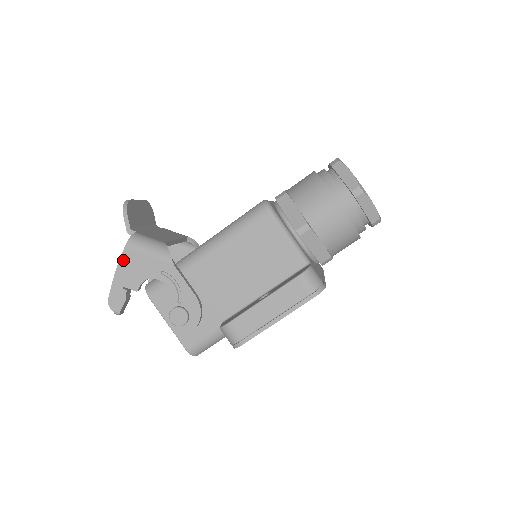
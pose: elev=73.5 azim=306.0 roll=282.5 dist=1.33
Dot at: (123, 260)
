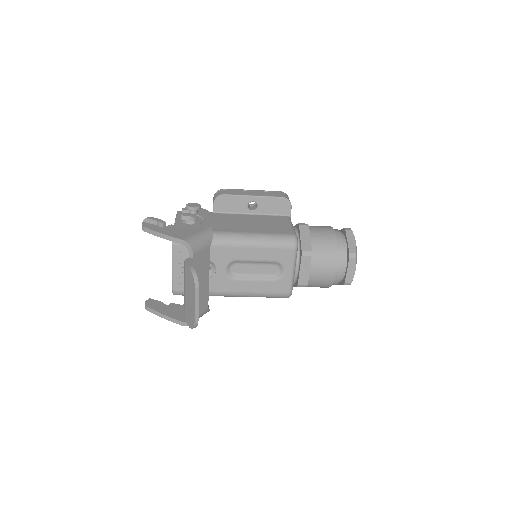
Dot at: (175, 321)
